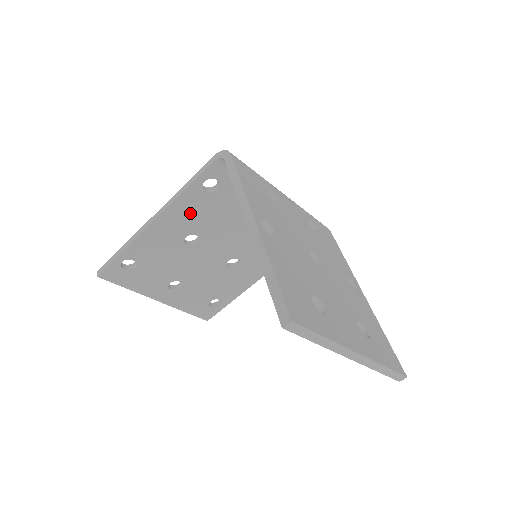
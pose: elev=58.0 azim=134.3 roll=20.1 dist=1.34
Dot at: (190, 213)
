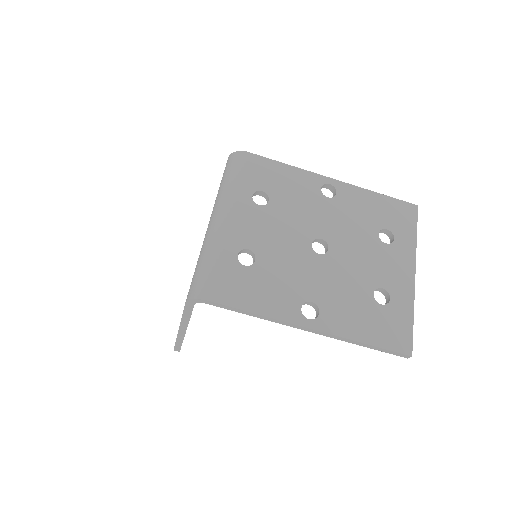
Dot at: occluded
